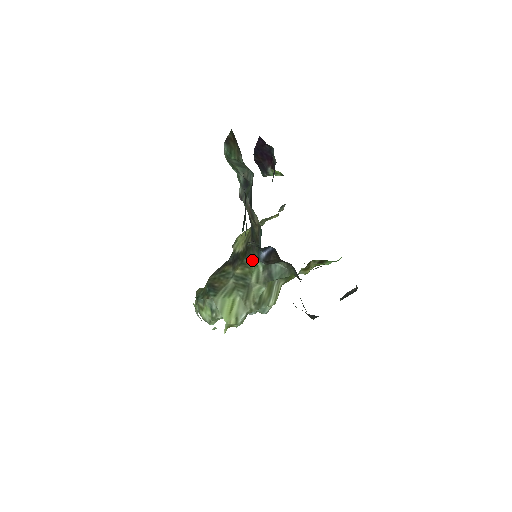
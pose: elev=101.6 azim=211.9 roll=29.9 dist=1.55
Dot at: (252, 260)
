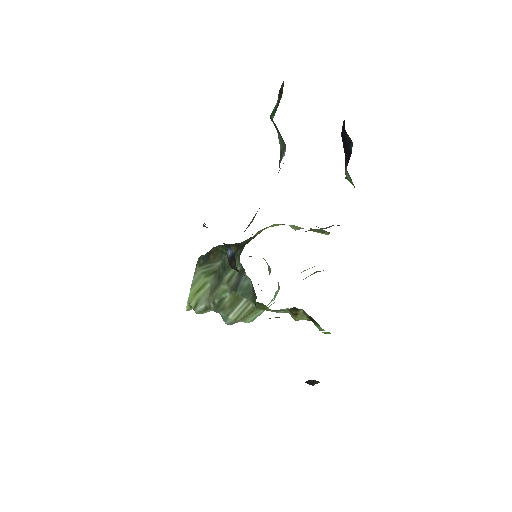
Dot at: occluded
